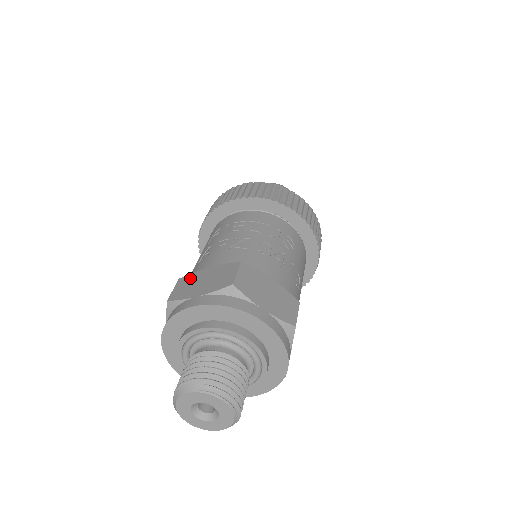
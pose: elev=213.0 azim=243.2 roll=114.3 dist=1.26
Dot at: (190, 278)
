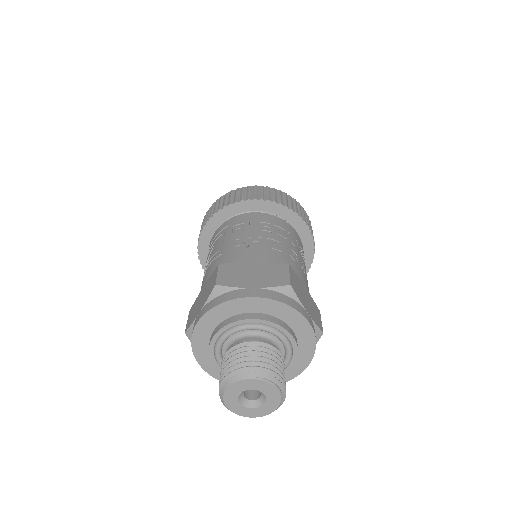
Dot at: (234, 267)
